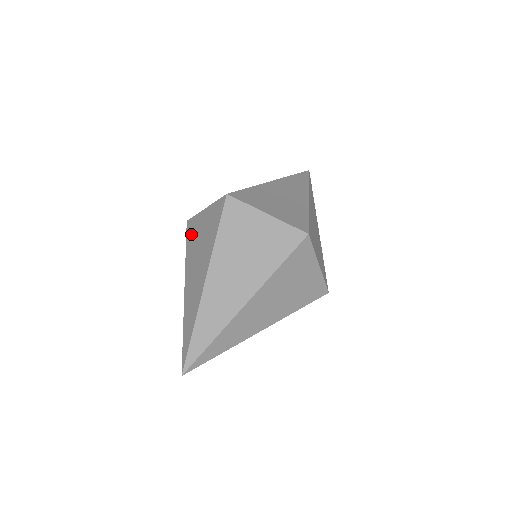
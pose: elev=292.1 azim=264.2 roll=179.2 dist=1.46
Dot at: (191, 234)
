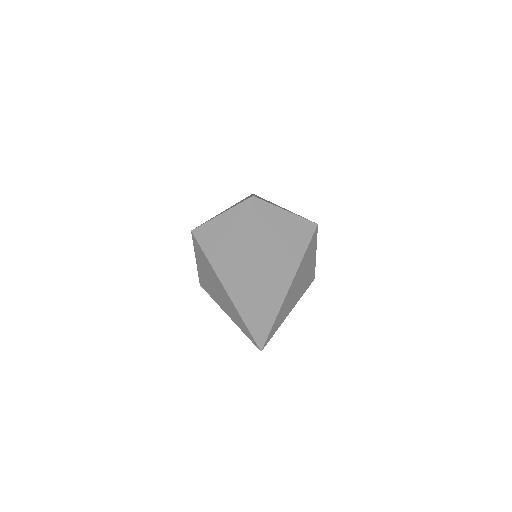
Dot at: (204, 284)
